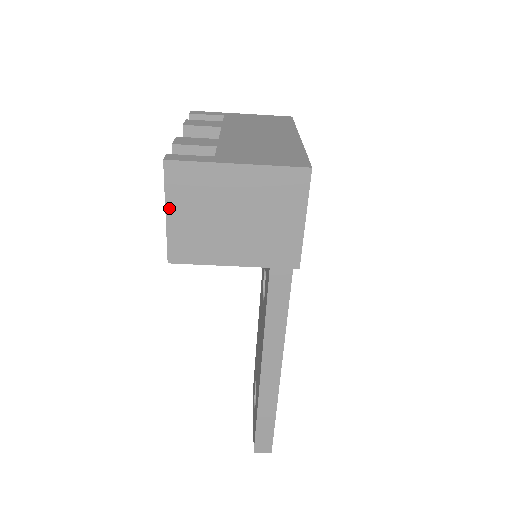
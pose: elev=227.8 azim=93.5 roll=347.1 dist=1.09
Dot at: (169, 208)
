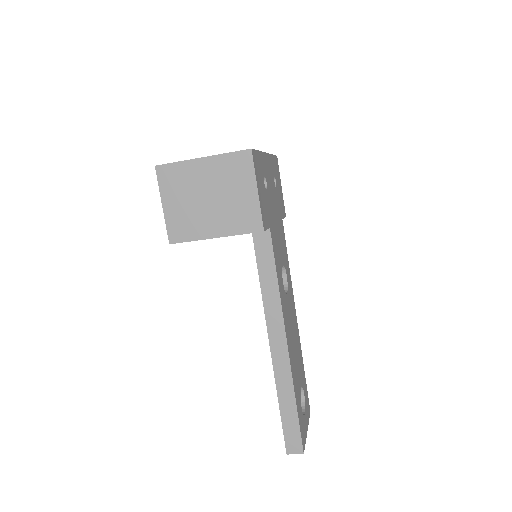
Dot at: (164, 200)
